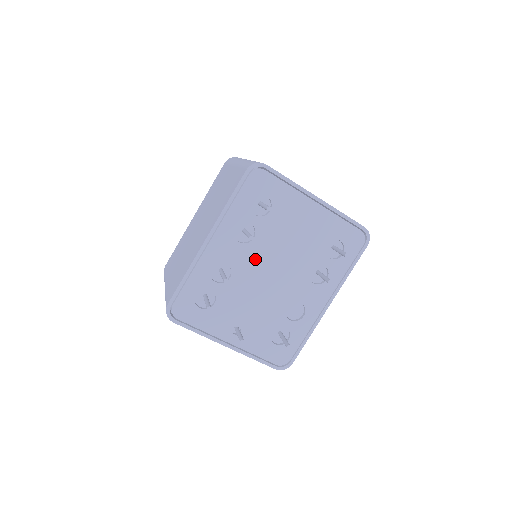
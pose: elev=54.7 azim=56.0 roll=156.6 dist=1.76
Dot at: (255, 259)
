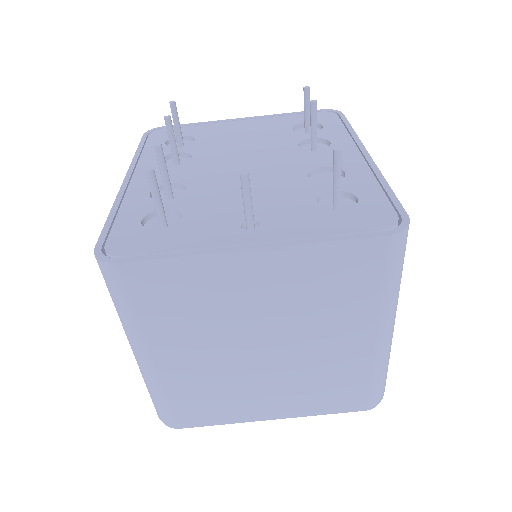
Dot at: (209, 167)
